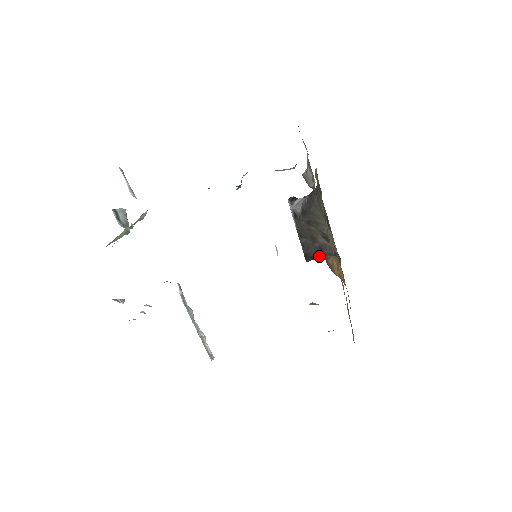
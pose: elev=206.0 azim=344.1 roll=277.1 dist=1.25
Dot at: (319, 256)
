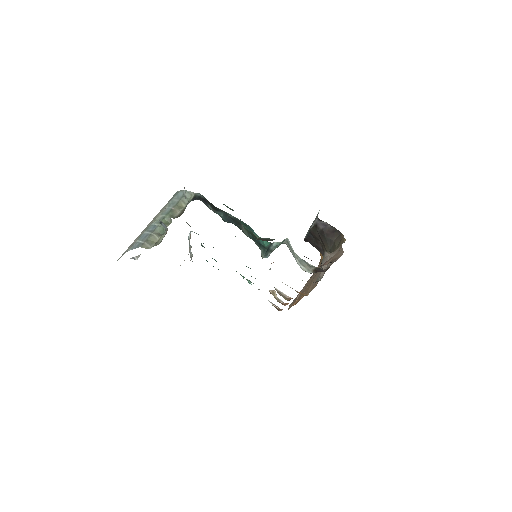
Dot at: (314, 246)
